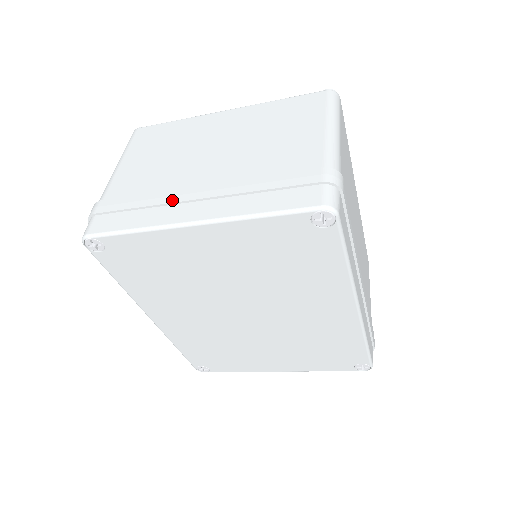
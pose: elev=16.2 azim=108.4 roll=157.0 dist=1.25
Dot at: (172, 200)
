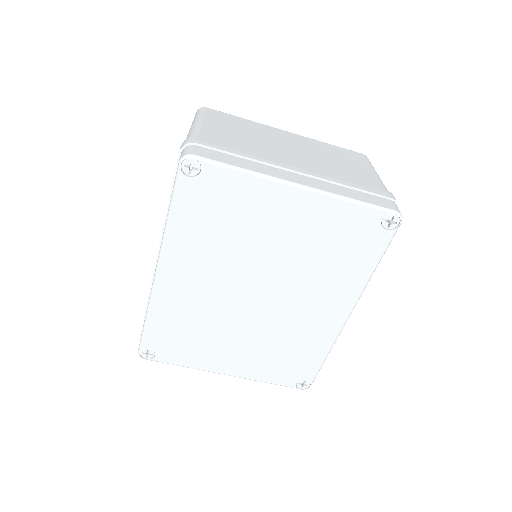
Dot at: (274, 163)
